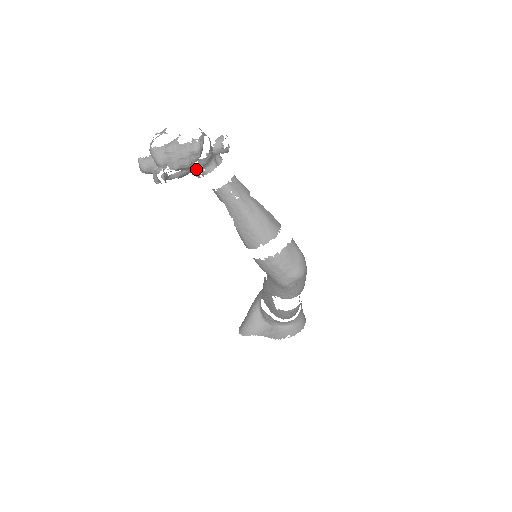
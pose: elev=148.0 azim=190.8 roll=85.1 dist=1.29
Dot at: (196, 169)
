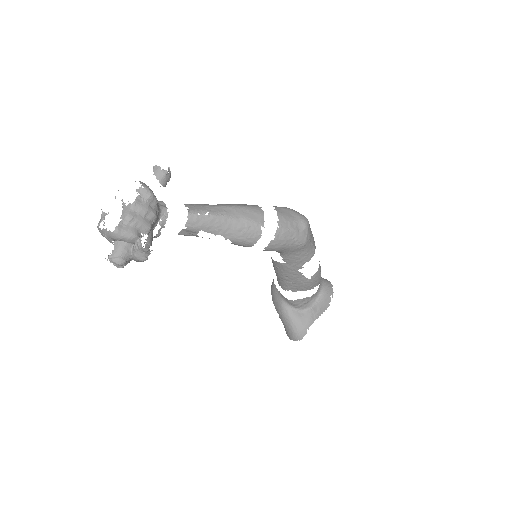
Dot at: occluded
